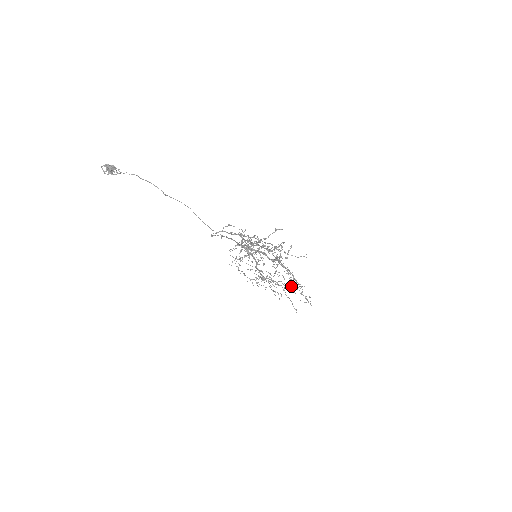
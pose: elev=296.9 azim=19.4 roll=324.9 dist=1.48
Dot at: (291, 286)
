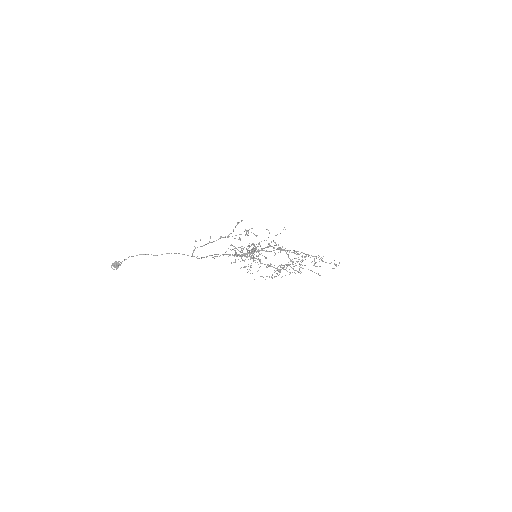
Dot at: (314, 263)
